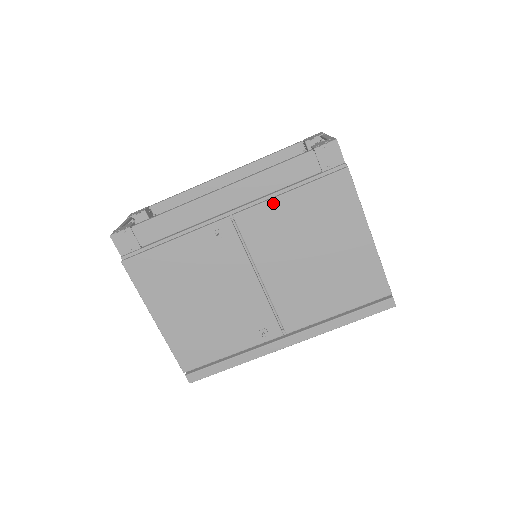
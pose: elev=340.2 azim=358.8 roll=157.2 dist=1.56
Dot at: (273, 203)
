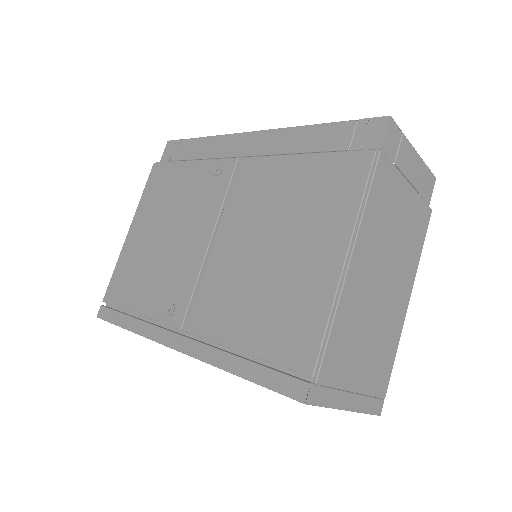
Dot at: (278, 160)
